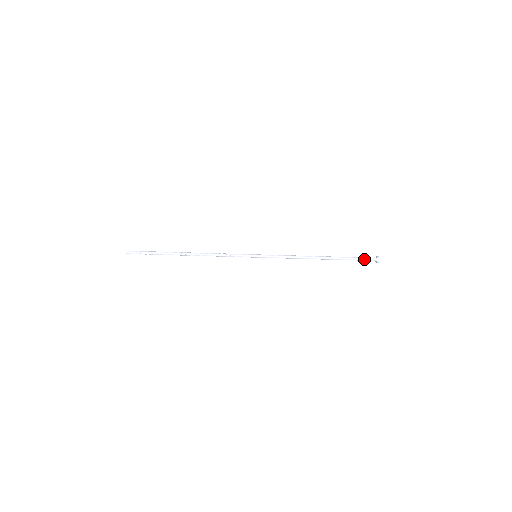
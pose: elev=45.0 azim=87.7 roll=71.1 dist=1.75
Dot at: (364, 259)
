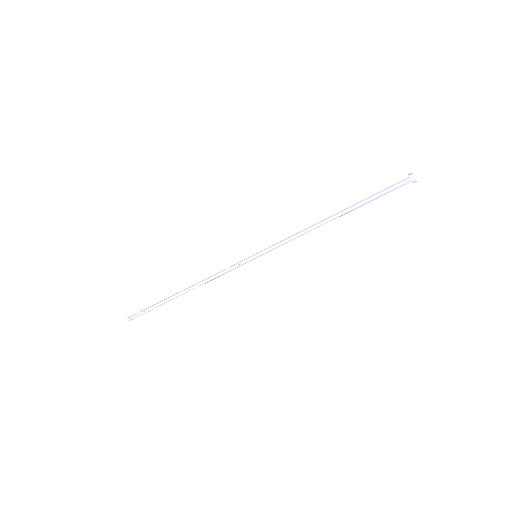
Dot at: (391, 186)
